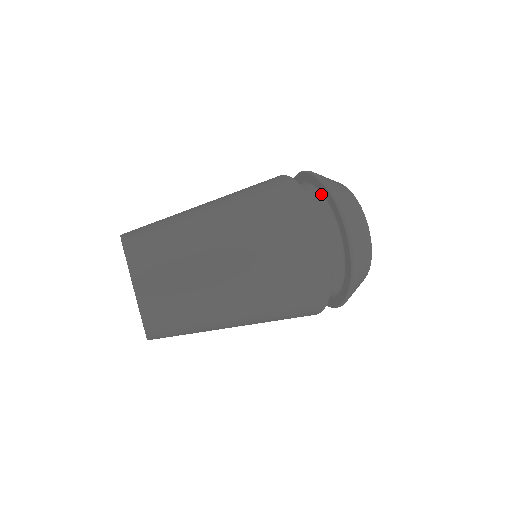
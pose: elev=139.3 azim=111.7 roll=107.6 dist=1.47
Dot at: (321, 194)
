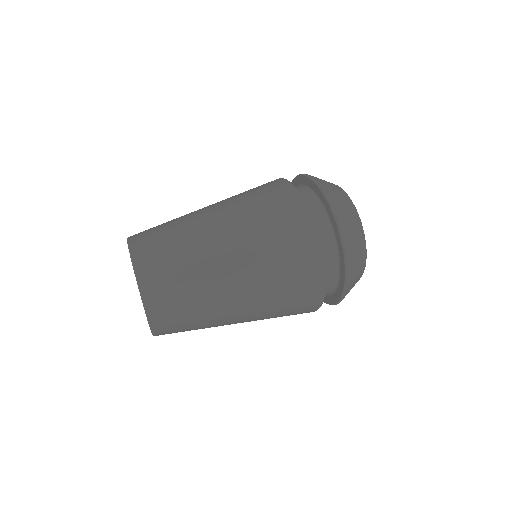
Dot at: (324, 209)
